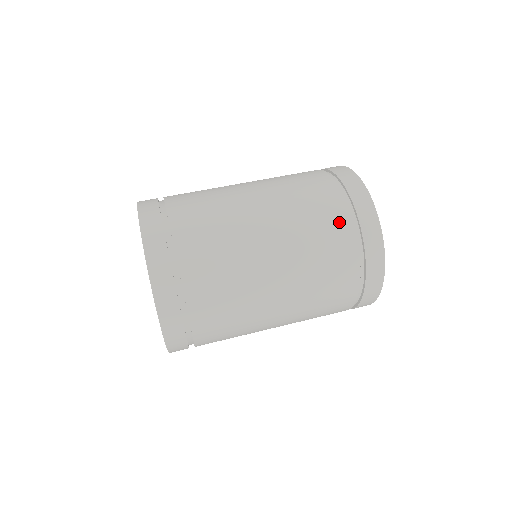
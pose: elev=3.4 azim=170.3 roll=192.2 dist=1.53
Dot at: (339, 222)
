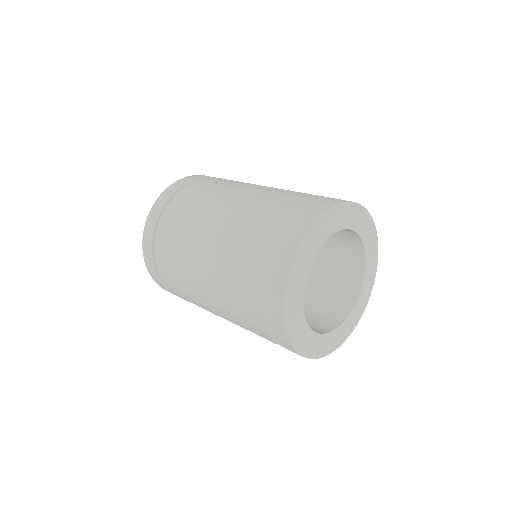
Dot at: (294, 202)
